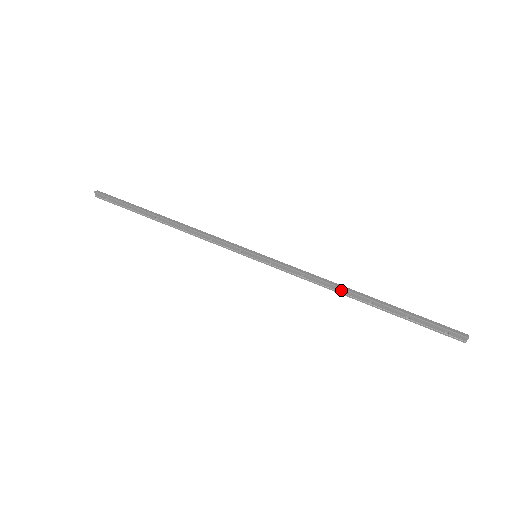
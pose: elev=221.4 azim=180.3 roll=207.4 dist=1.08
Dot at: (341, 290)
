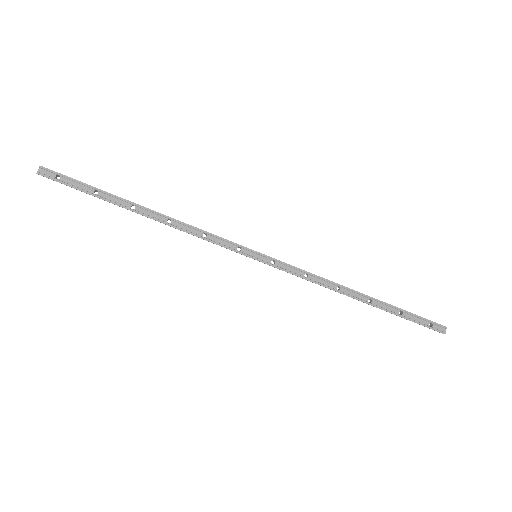
Dot at: (343, 289)
